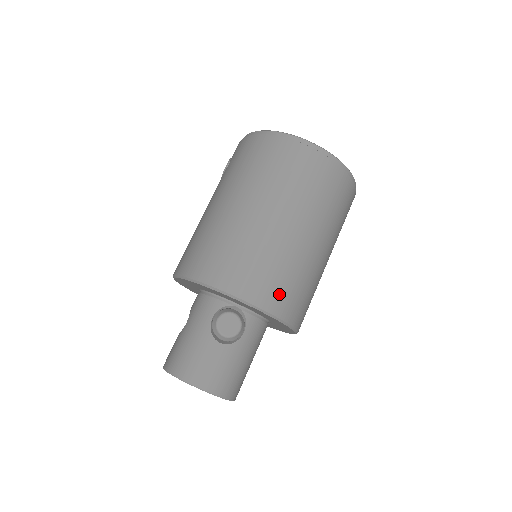
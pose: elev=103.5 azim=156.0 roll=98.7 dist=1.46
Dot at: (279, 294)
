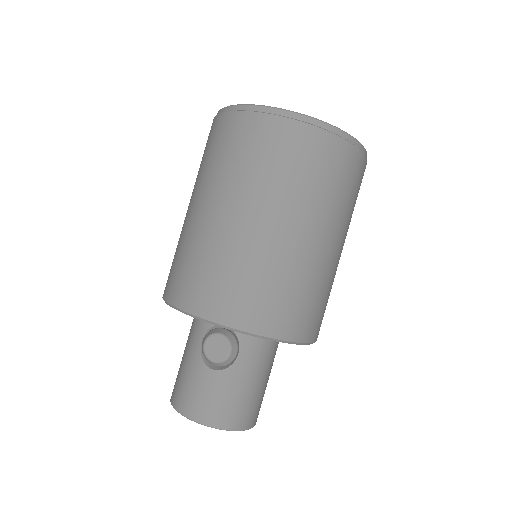
Dot at: (259, 308)
